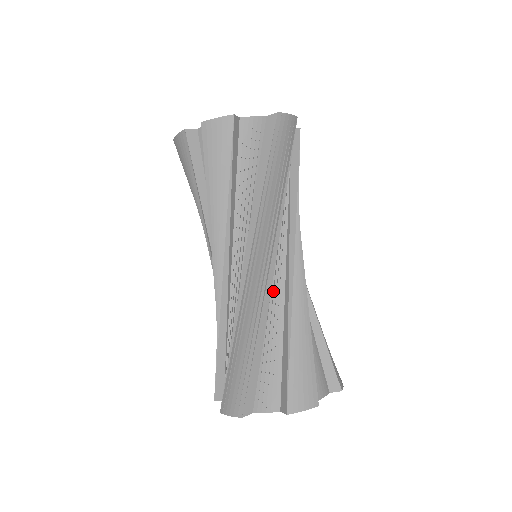
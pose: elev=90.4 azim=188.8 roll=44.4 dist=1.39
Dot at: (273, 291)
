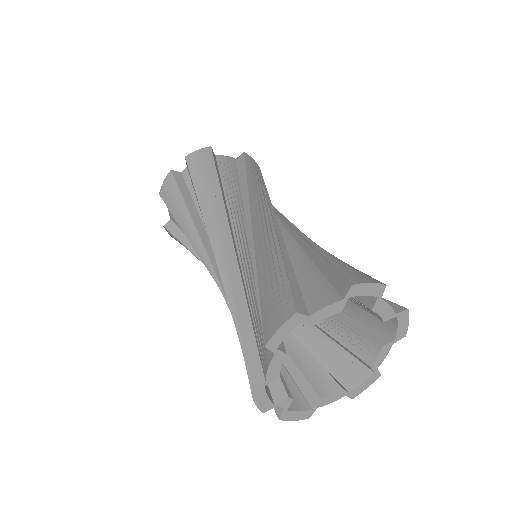
Dot at: (284, 239)
